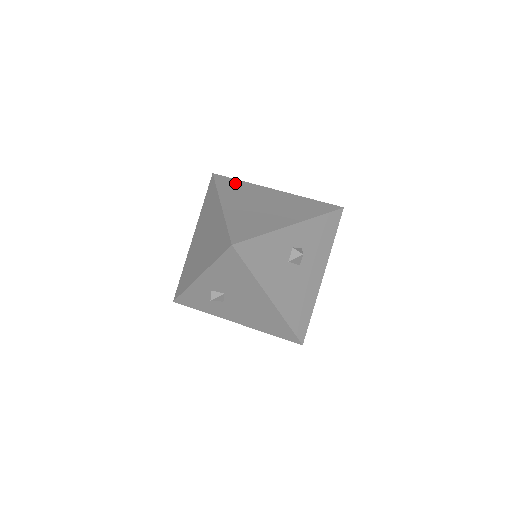
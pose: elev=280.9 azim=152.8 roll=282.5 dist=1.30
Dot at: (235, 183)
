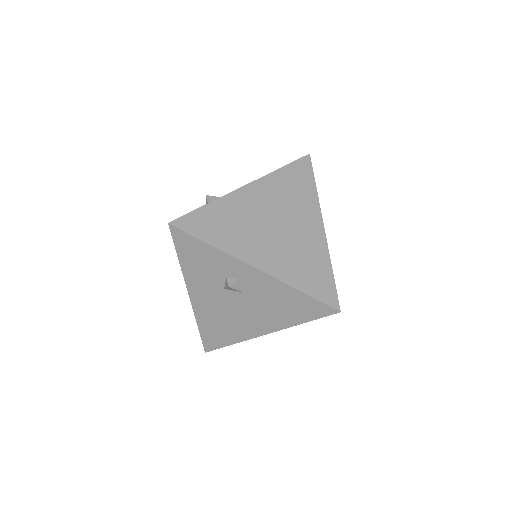
Dot at: occluded
